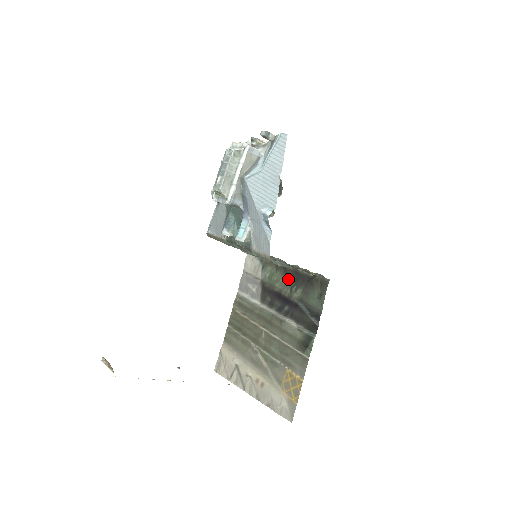
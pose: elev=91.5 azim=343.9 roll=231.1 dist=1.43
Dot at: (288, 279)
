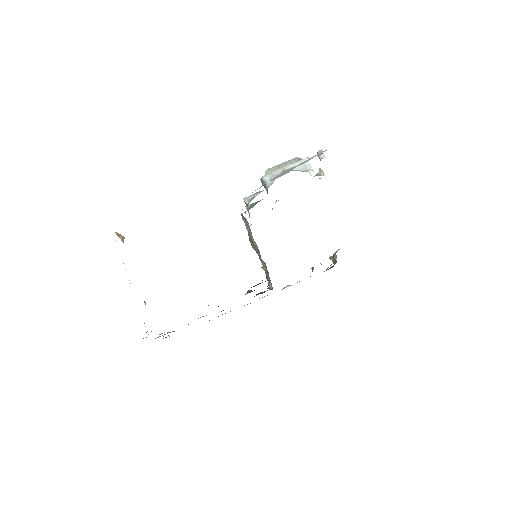
Dot at: occluded
